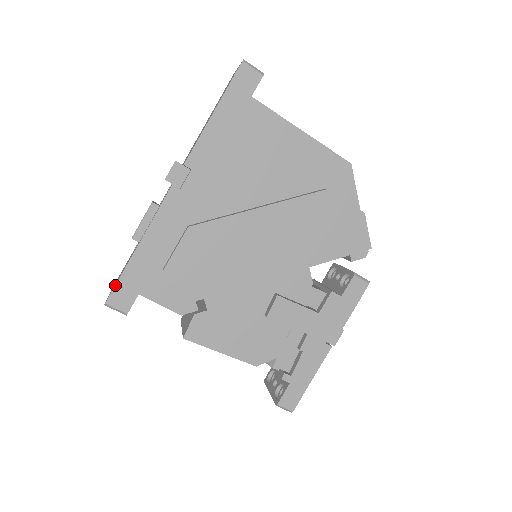
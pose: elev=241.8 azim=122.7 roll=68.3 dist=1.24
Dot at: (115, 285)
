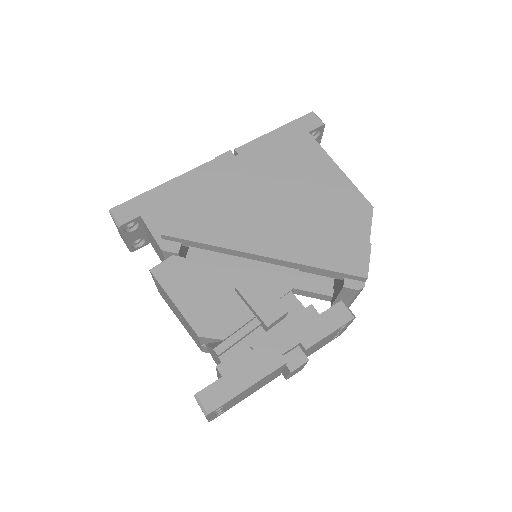
Dot at: (128, 200)
